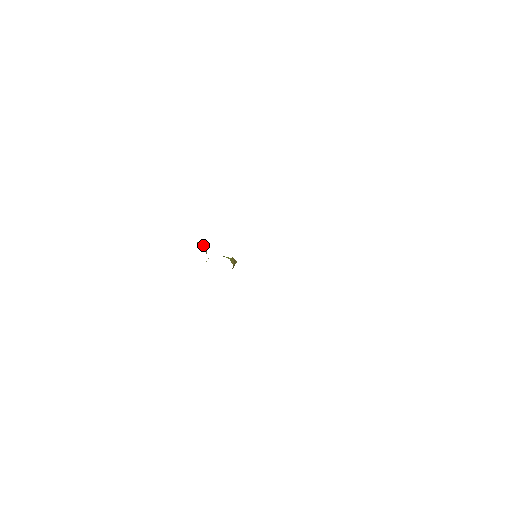
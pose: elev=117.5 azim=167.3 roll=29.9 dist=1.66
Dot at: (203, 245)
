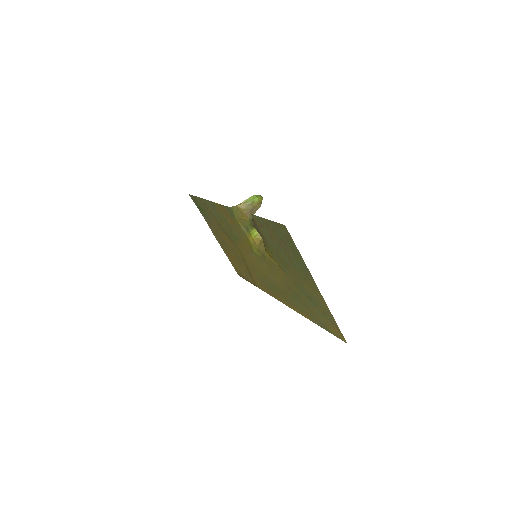
Dot at: (253, 200)
